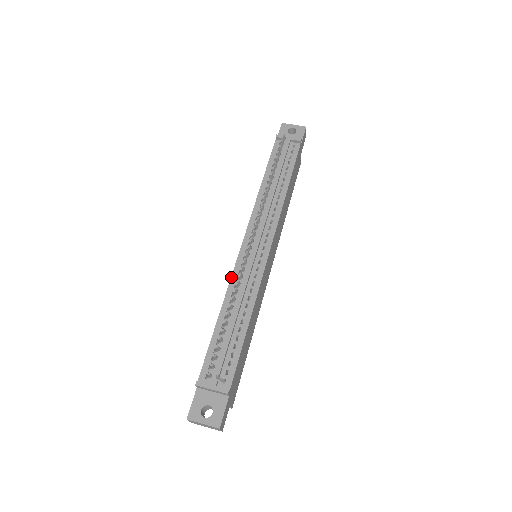
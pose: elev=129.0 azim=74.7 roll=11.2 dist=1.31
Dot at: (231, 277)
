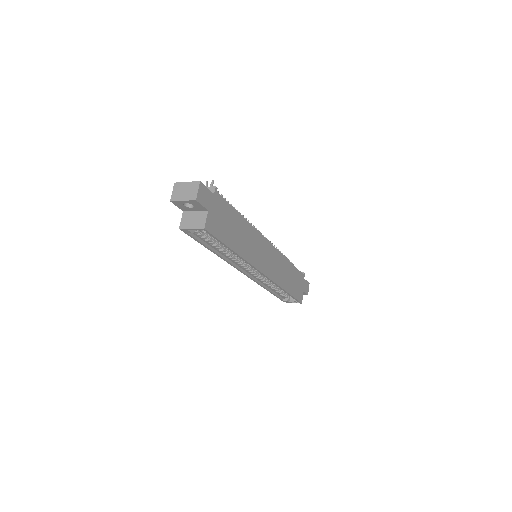
Dot at: occluded
